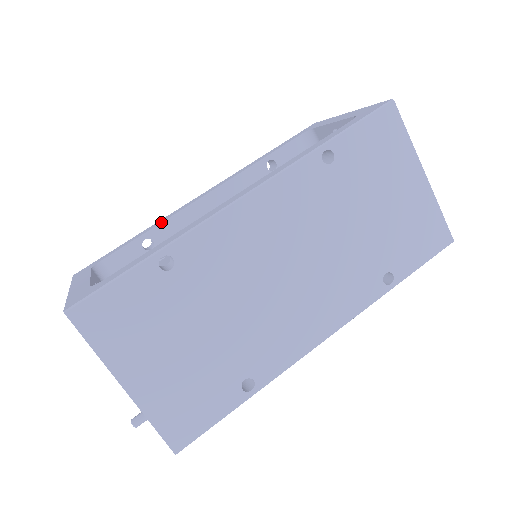
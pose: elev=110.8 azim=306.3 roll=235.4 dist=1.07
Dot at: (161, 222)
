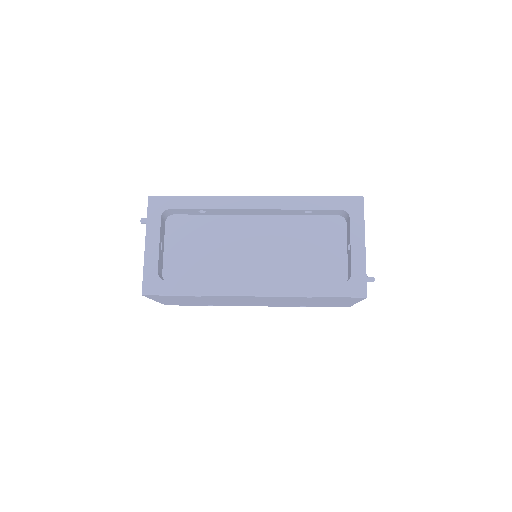
Dot at: occluded
